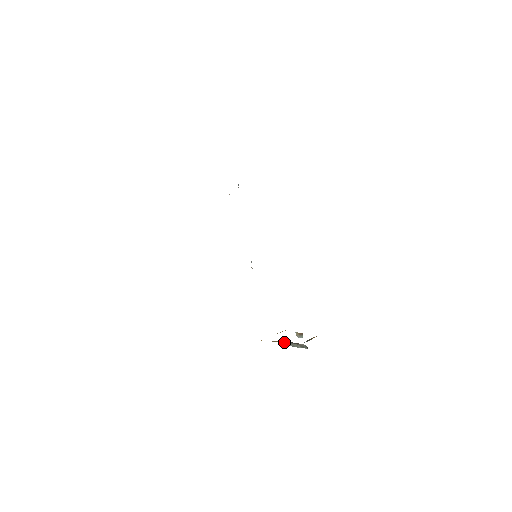
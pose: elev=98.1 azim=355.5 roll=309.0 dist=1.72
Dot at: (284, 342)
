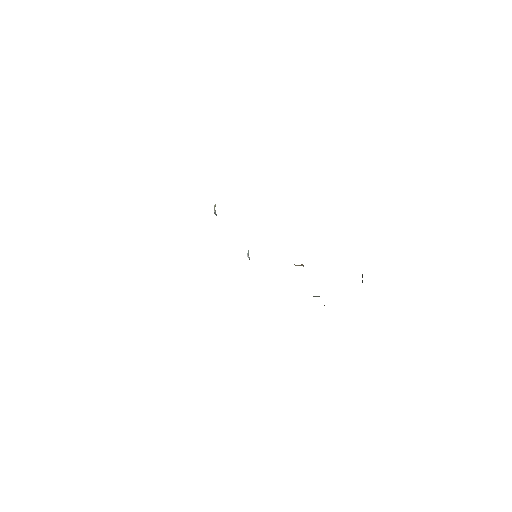
Dot at: occluded
